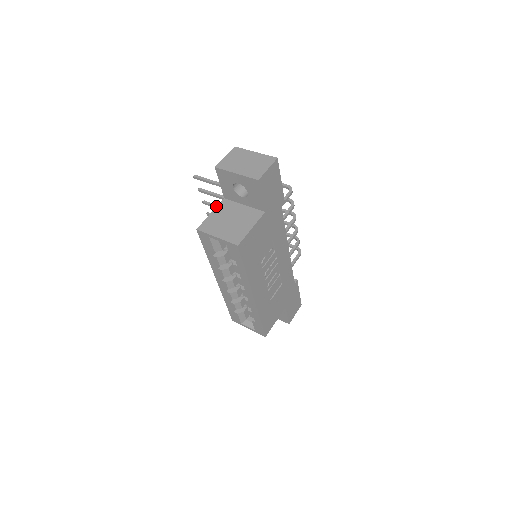
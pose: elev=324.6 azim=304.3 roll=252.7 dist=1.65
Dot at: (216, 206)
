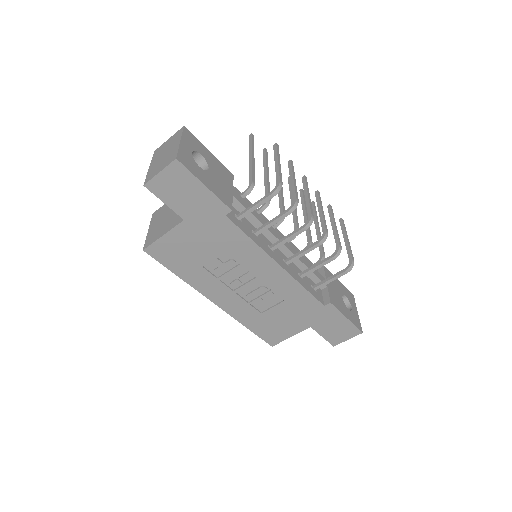
Dot at: occluded
